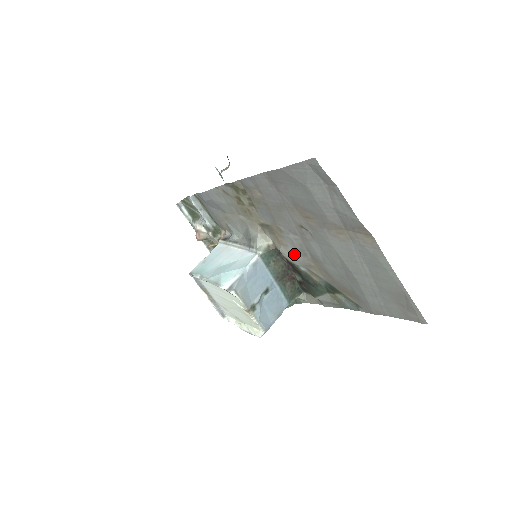
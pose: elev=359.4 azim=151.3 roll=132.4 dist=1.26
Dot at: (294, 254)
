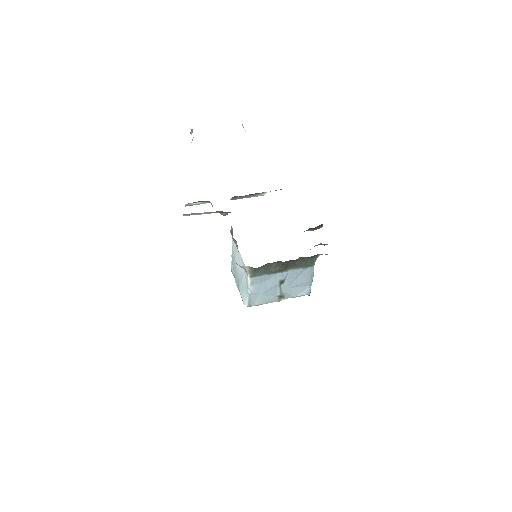
Dot at: occluded
